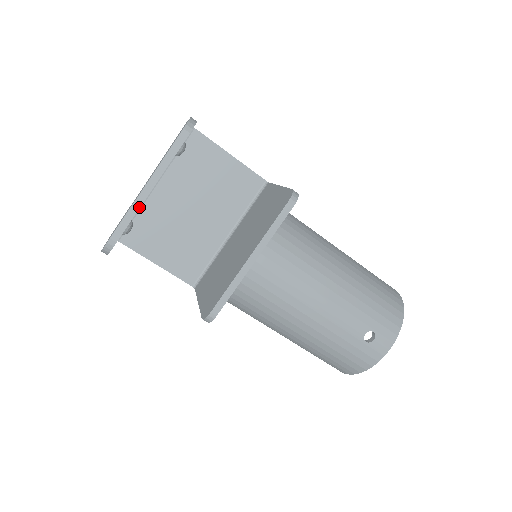
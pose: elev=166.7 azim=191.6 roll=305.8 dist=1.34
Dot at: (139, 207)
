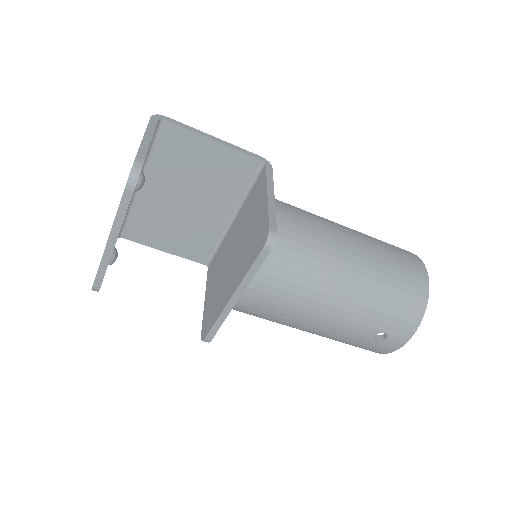
Dot at: (109, 259)
